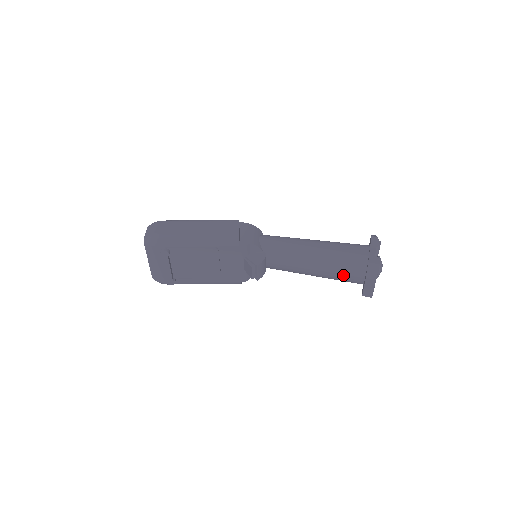
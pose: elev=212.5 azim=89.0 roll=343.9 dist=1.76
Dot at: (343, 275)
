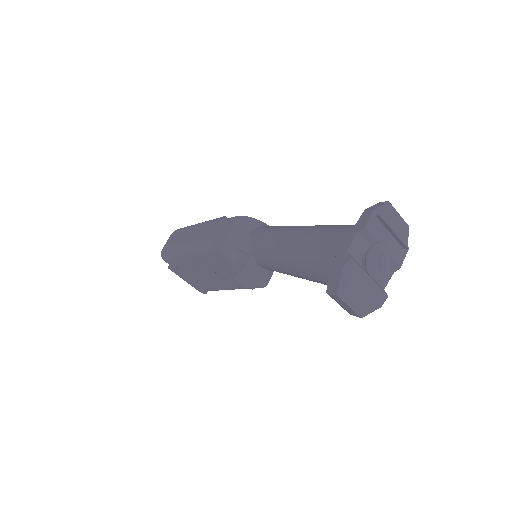
Dot at: (324, 282)
